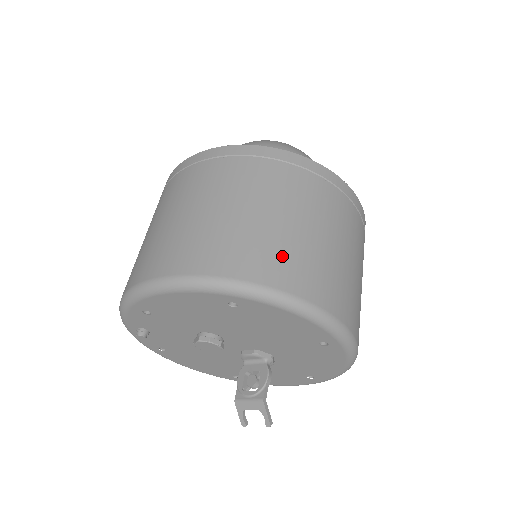
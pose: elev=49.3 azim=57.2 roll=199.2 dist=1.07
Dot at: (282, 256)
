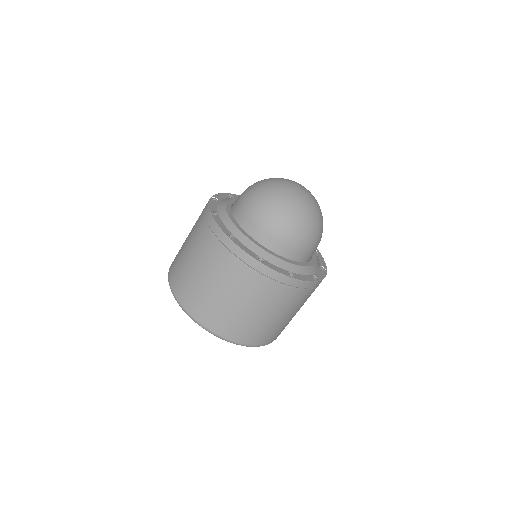
Dot at: (239, 327)
